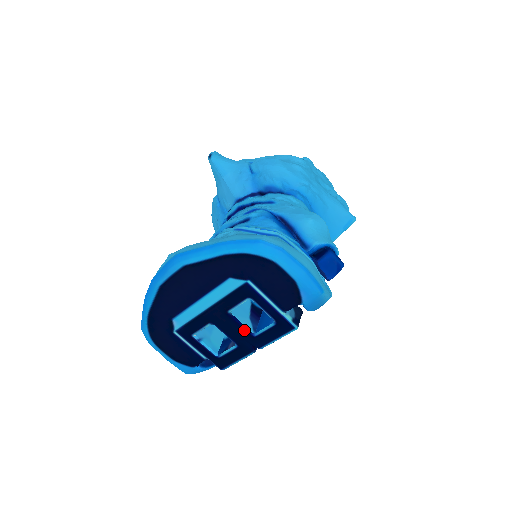
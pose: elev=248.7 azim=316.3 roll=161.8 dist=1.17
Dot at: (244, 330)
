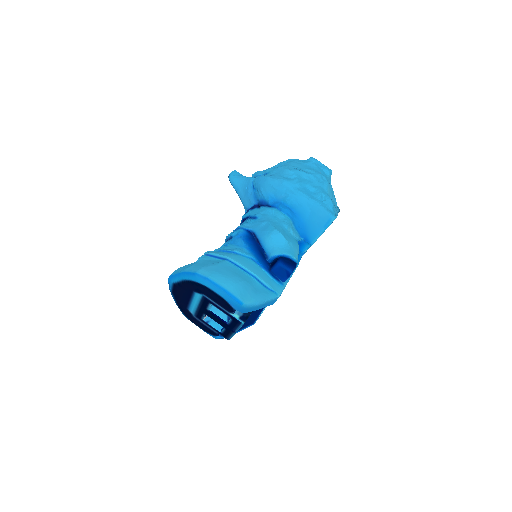
Dot at: (221, 320)
